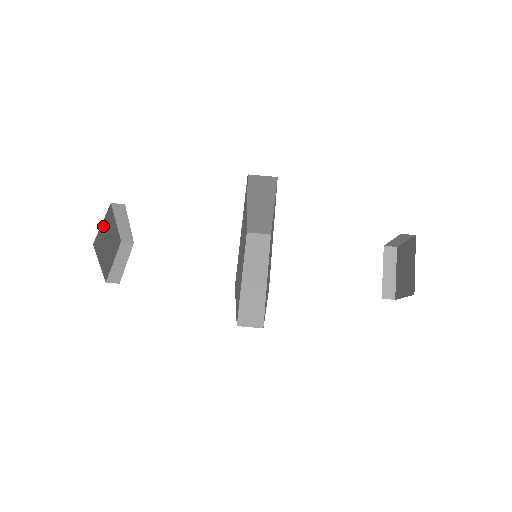
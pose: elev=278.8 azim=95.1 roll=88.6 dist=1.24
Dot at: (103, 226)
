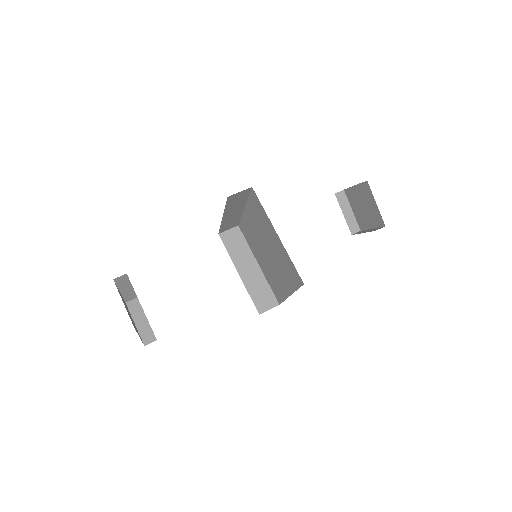
Dot at: (124, 304)
